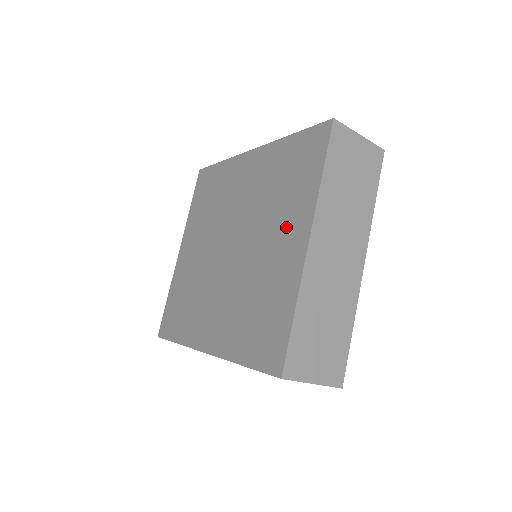
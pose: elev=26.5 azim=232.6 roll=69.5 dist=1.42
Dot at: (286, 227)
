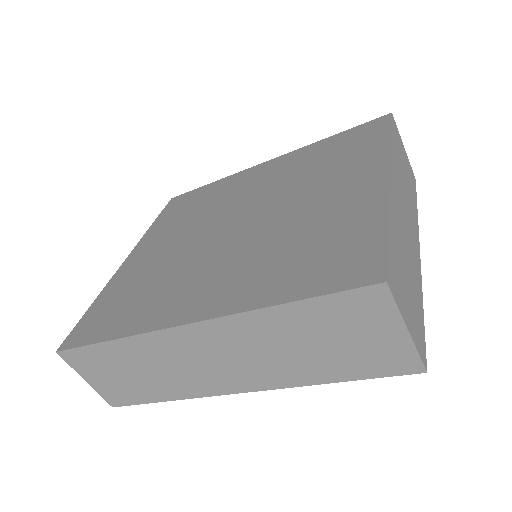
Dot at: (344, 178)
